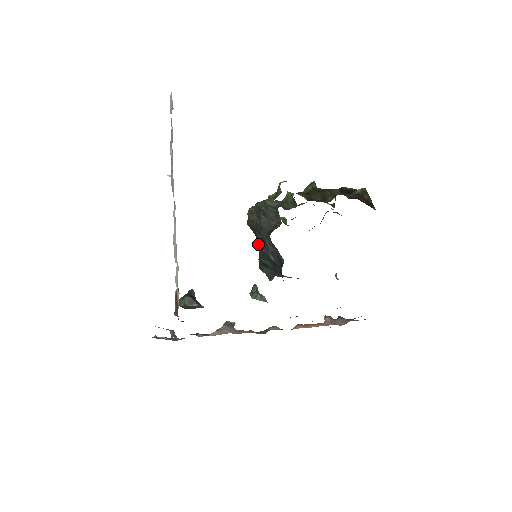
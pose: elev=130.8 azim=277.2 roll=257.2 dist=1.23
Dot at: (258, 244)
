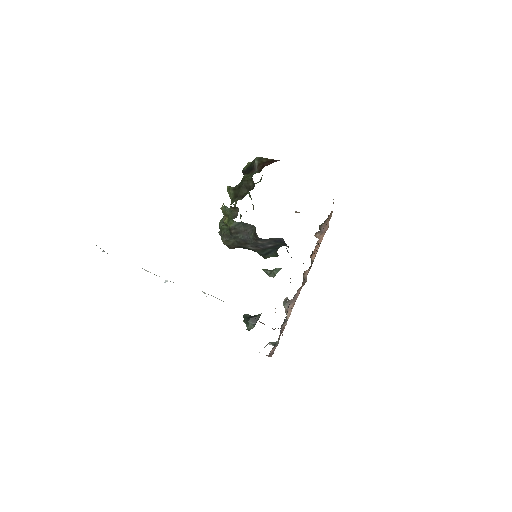
Dot at: occluded
